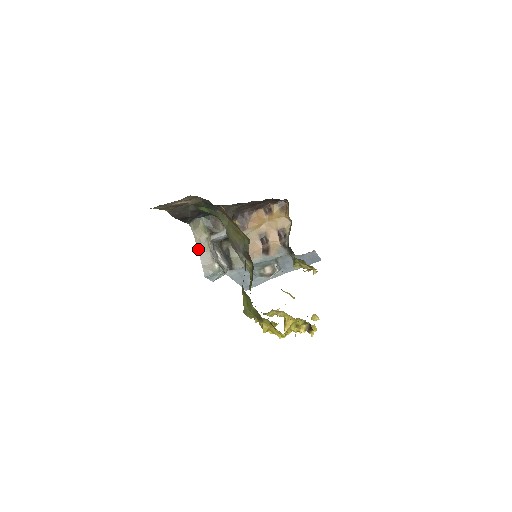
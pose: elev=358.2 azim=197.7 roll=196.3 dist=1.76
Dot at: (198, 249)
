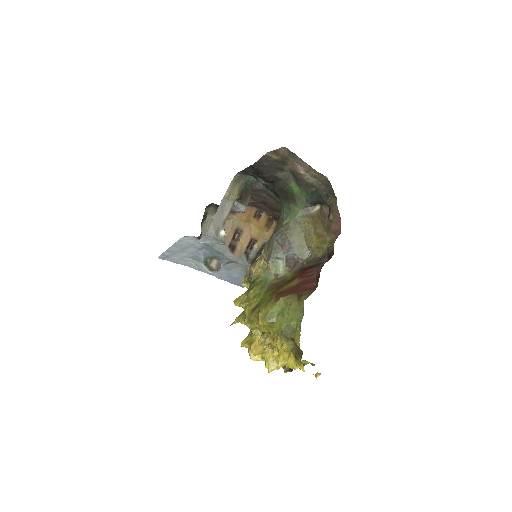
Dot at: (221, 202)
